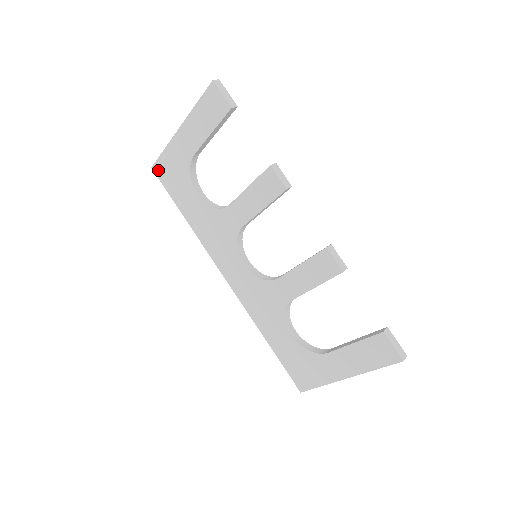
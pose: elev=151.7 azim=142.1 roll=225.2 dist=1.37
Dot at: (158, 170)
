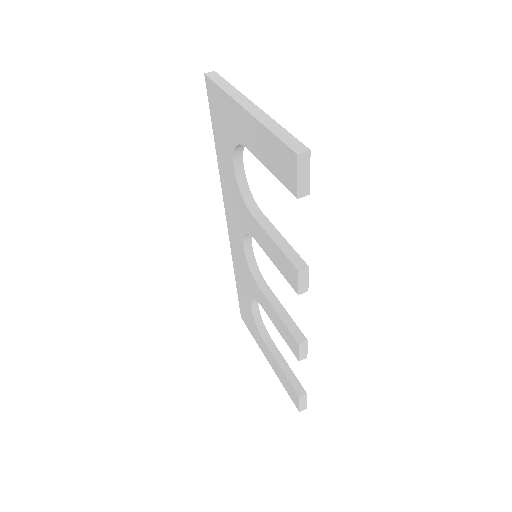
Dot at: (209, 88)
